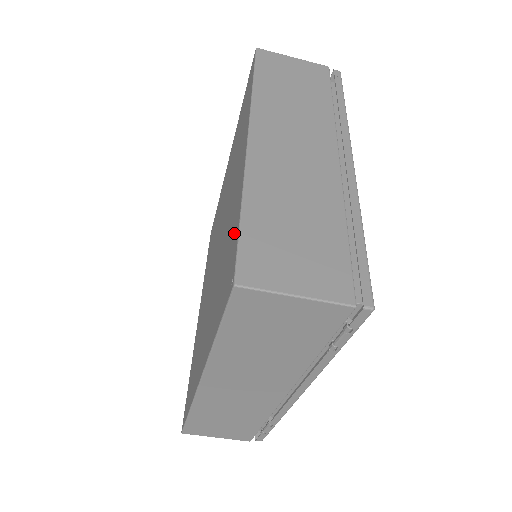
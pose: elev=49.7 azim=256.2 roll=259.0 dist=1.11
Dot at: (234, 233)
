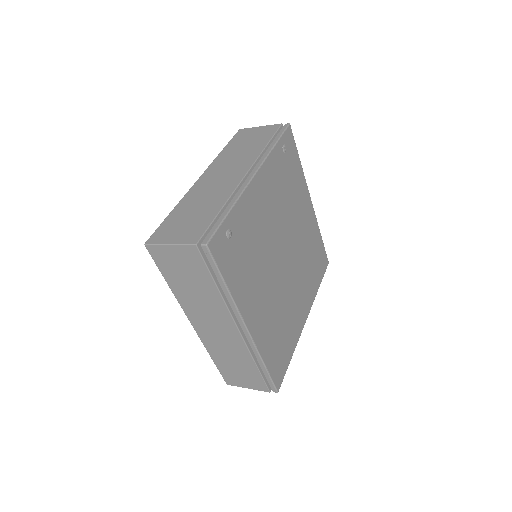
Dot at: occluded
